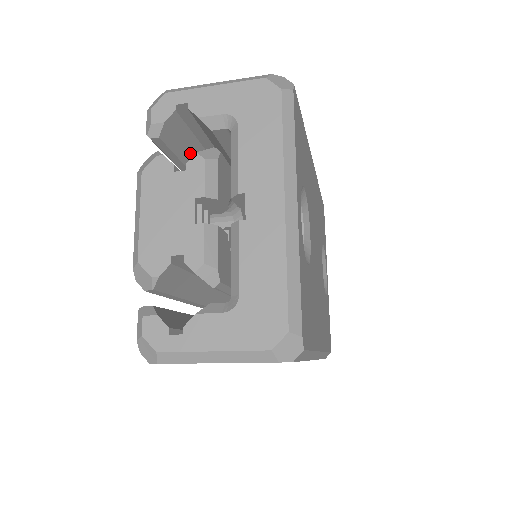
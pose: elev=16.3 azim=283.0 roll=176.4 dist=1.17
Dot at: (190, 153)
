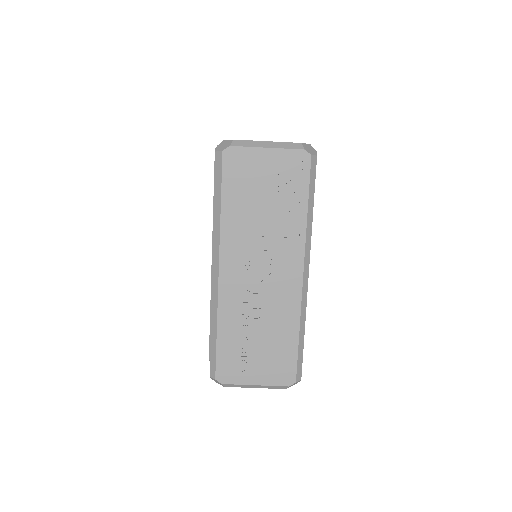
Dot at: occluded
